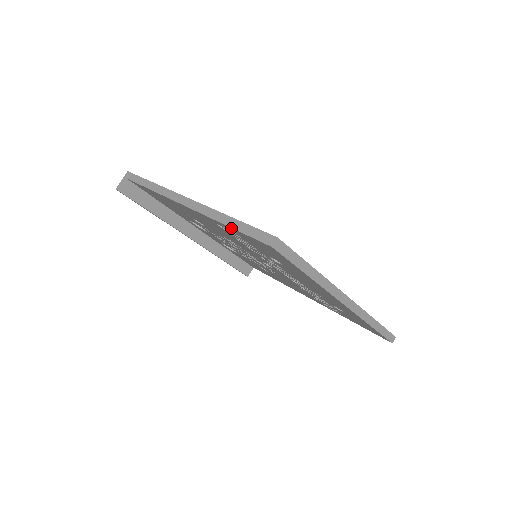
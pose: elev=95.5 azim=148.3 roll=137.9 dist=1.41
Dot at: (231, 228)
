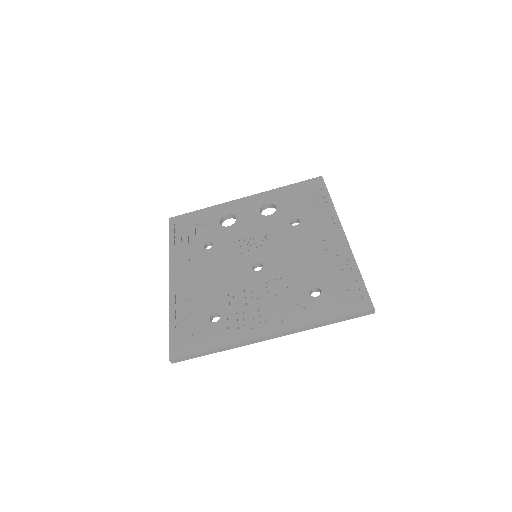
Dot at: occluded
